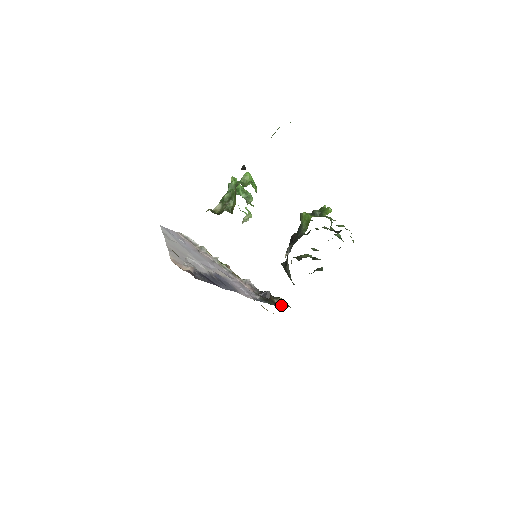
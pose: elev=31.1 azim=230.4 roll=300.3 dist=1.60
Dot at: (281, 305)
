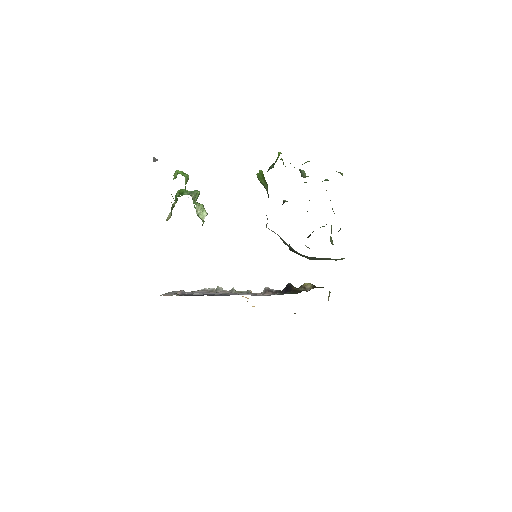
Dot at: (309, 290)
